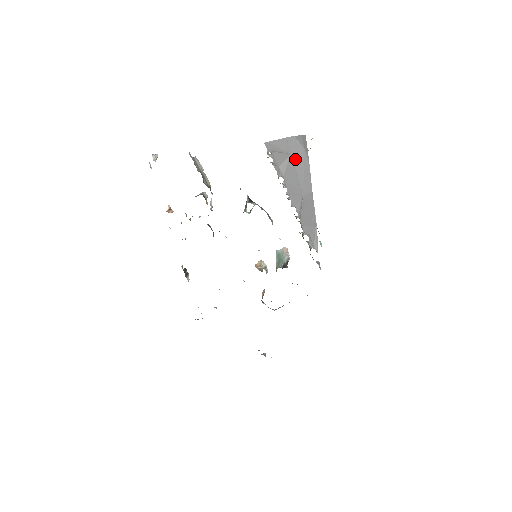
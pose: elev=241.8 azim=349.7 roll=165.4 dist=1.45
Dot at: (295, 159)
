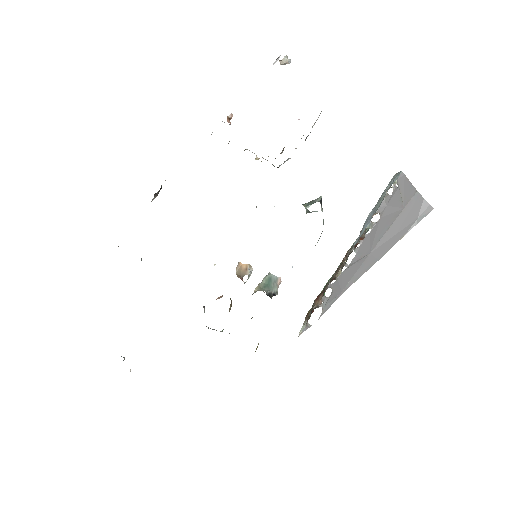
Dot at: (402, 216)
